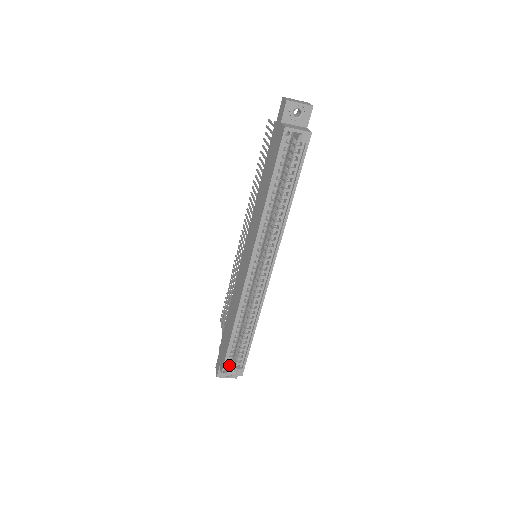
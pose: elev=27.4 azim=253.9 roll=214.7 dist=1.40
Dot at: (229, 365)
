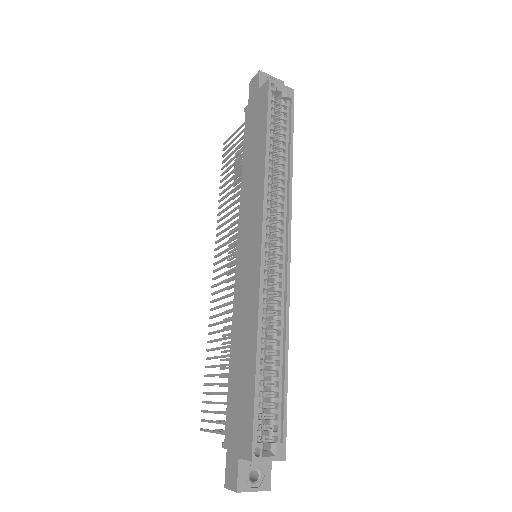
Dot at: (259, 441)
